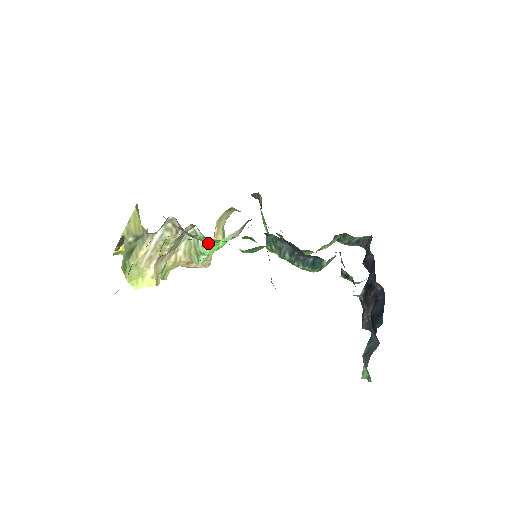
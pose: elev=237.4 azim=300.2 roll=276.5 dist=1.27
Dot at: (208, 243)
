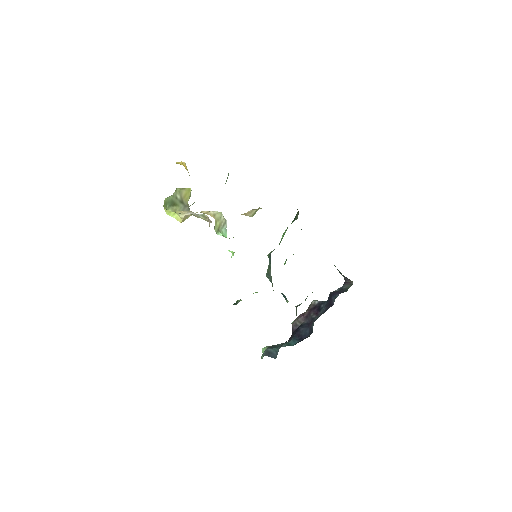
Dot at: (226, 237)
